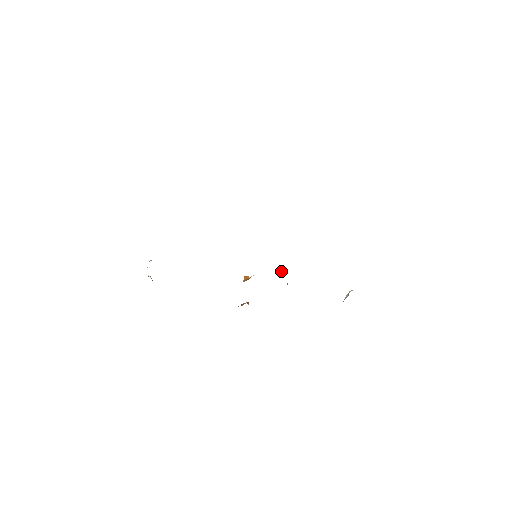
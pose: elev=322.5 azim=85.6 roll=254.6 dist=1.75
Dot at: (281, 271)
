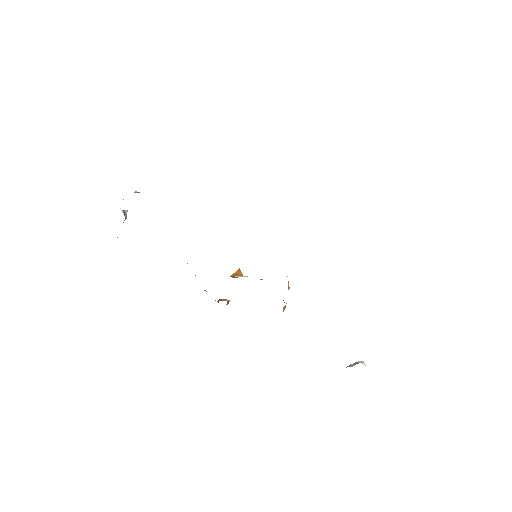
Dot at: (288, 287)
